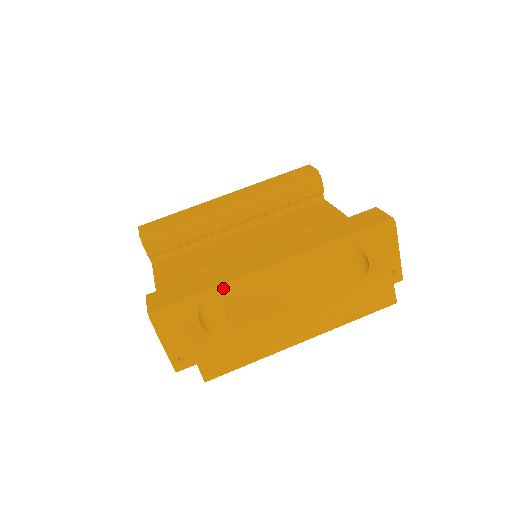
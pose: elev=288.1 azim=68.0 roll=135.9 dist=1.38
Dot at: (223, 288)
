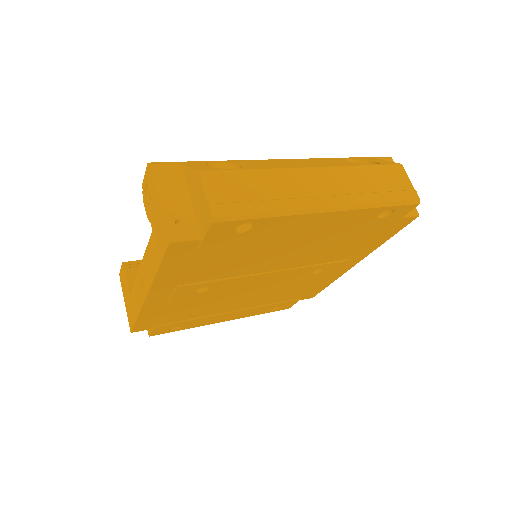
Dot at: (233, 161)
